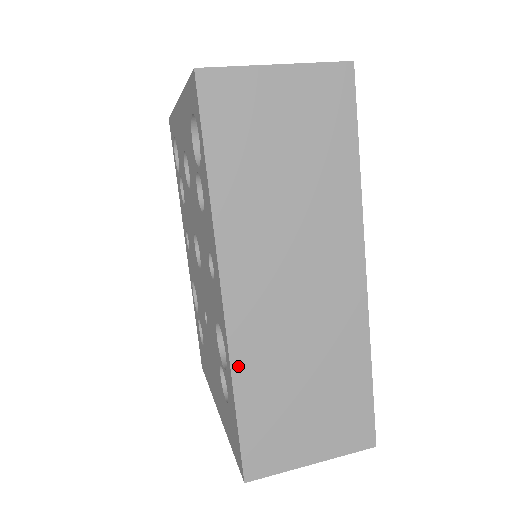
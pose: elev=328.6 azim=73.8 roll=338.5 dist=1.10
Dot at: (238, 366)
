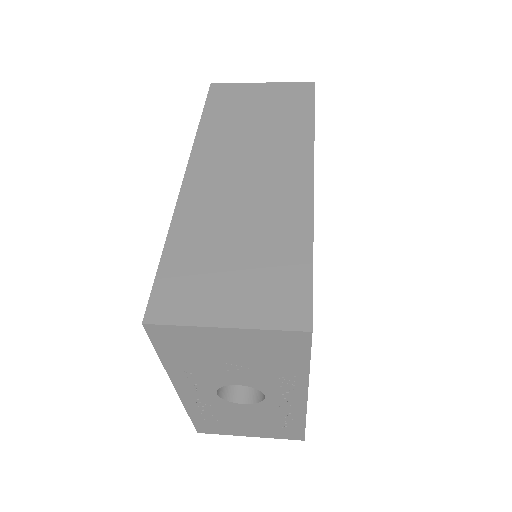
Dot at: (178, 221)
